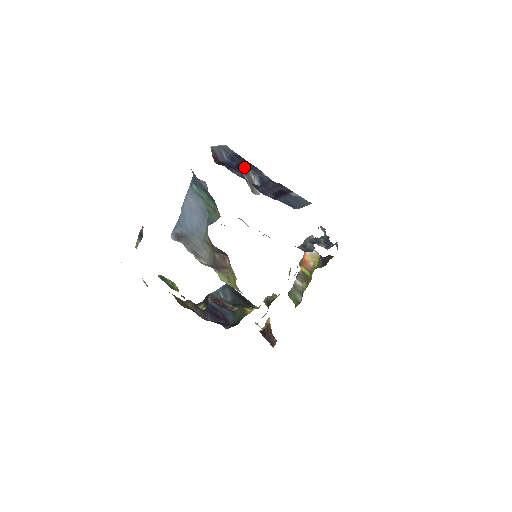
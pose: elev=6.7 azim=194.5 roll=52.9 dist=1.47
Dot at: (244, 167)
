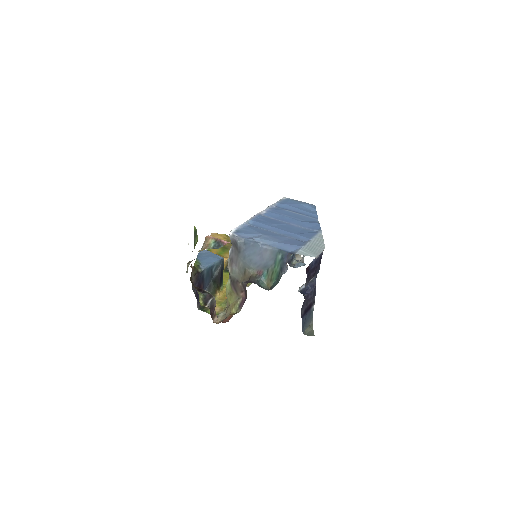
Dot at: (315, 274)
